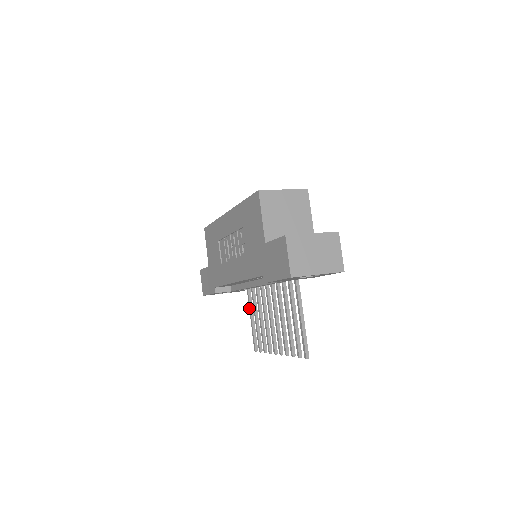
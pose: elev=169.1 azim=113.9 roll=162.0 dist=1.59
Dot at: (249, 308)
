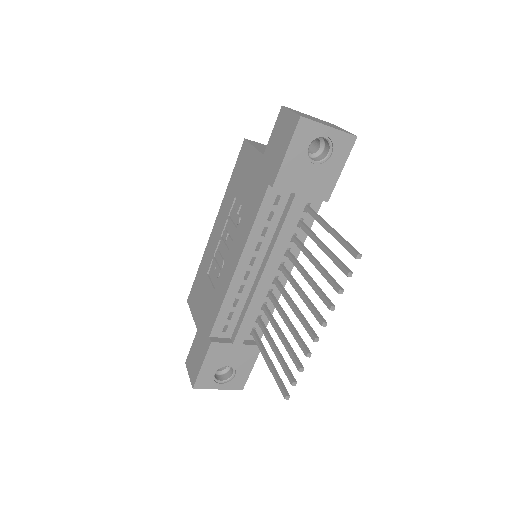
Dot at: (262, 353)
